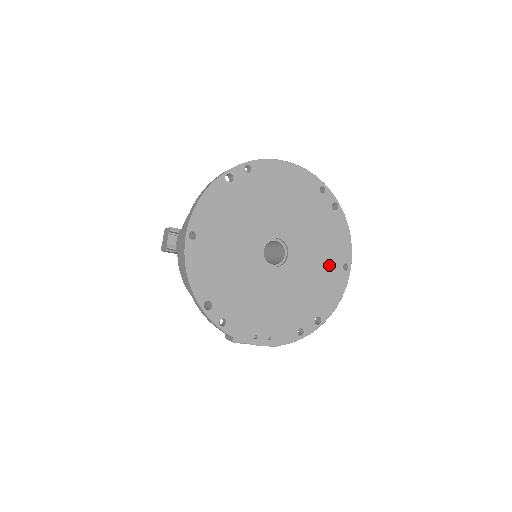
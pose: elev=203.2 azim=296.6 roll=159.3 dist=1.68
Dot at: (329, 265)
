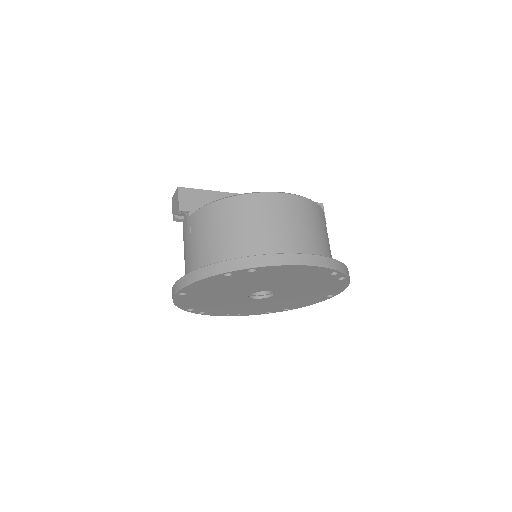
Dot at: (313, 296)
